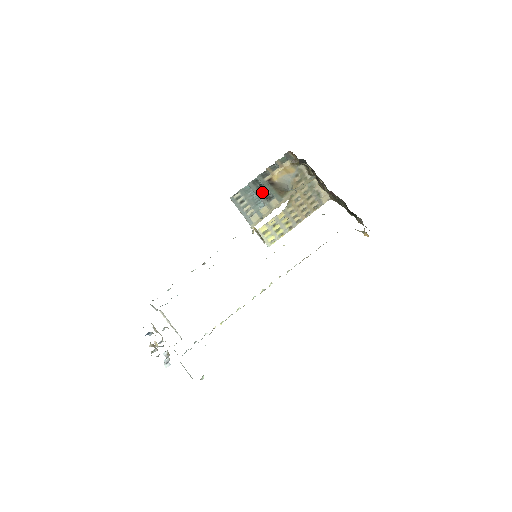
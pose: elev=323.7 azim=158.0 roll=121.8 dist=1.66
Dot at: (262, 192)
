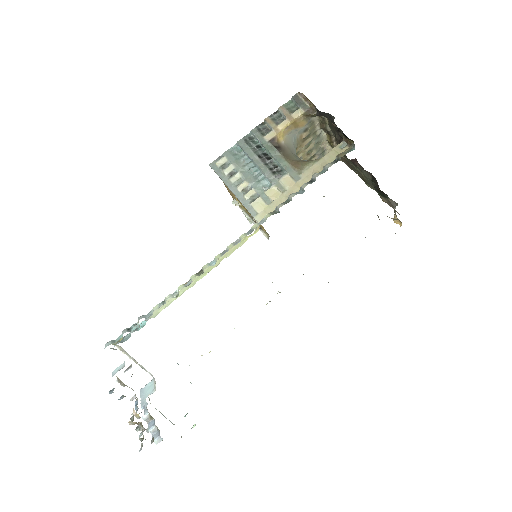
Dot at: (264, 161)
